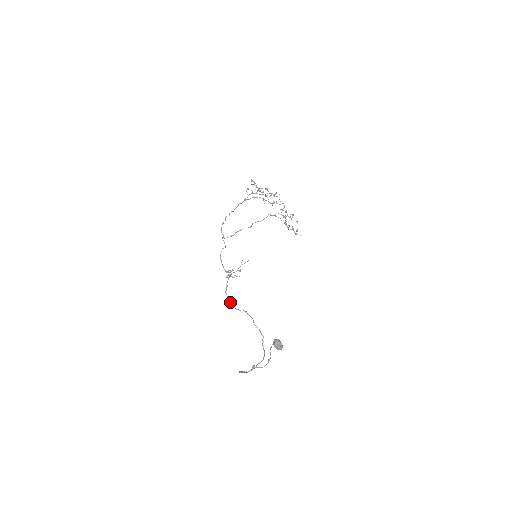
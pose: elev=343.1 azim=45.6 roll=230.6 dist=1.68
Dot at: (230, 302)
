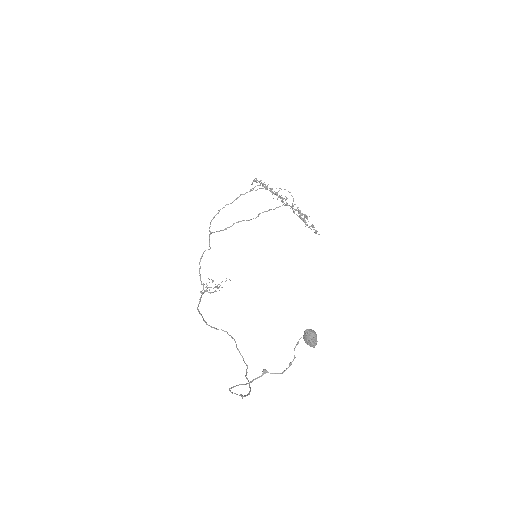
Dot at: occluded
